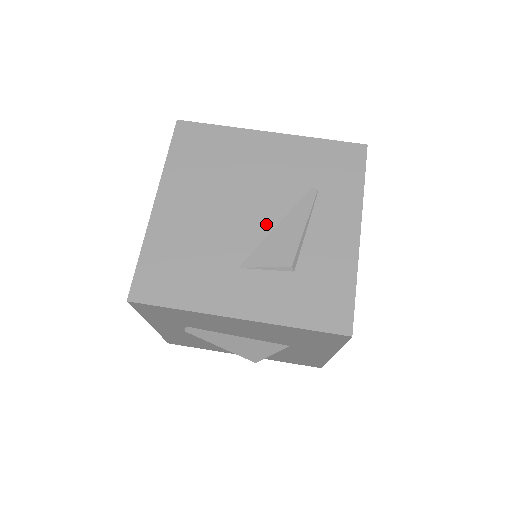
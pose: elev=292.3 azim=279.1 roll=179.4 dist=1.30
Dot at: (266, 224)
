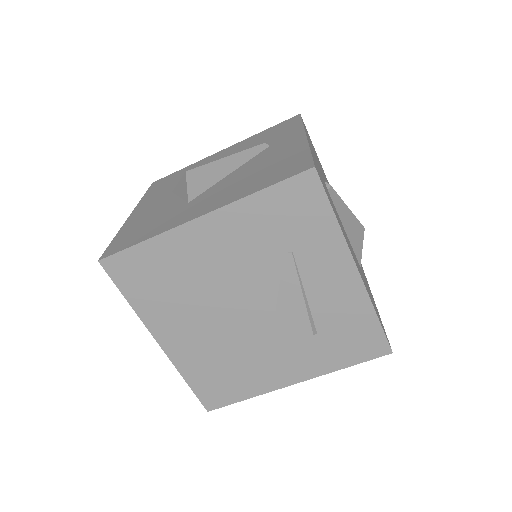
Dot at: (266, 310)
